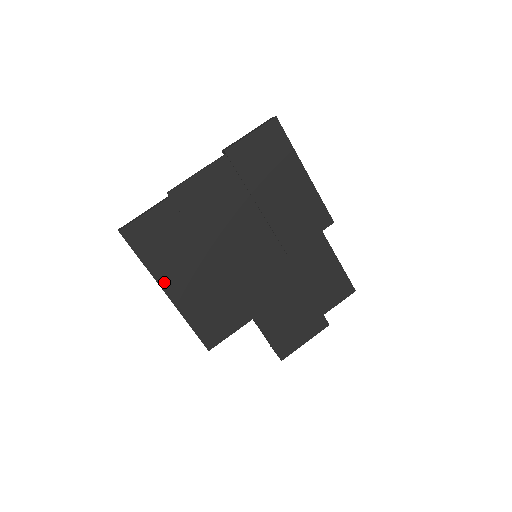
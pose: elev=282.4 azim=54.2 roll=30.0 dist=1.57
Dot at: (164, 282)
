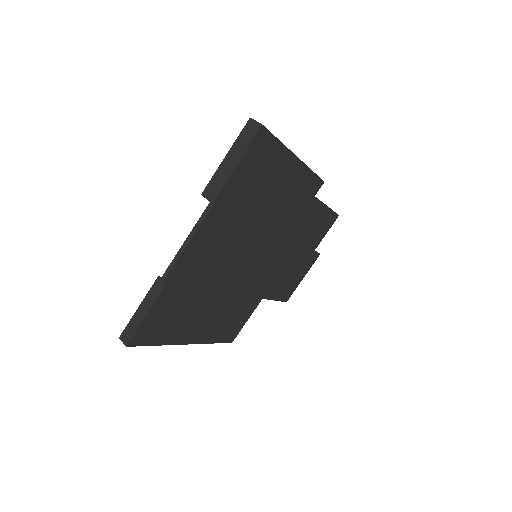
Dot at: (183, 339)
